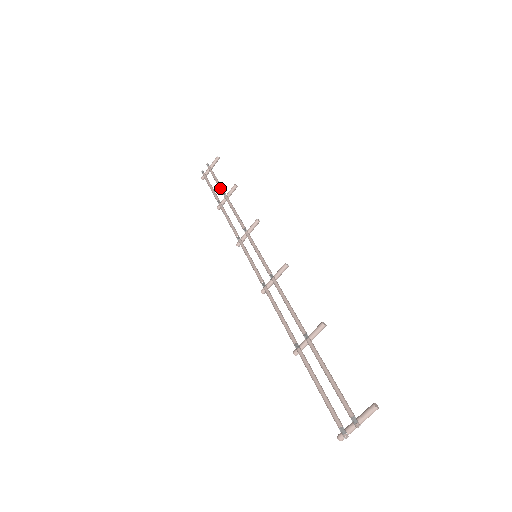
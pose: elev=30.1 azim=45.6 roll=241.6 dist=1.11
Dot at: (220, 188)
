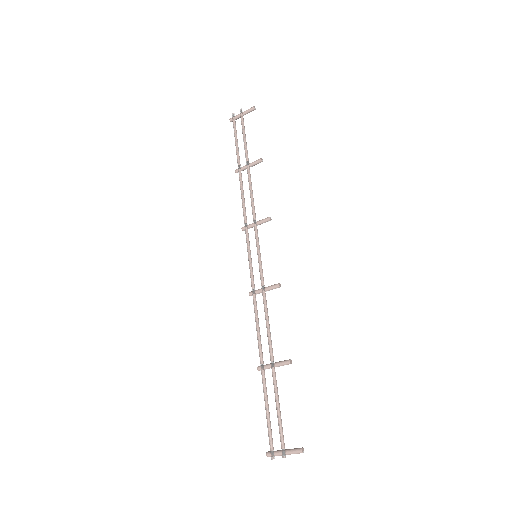
Dot at: (245, 152)
